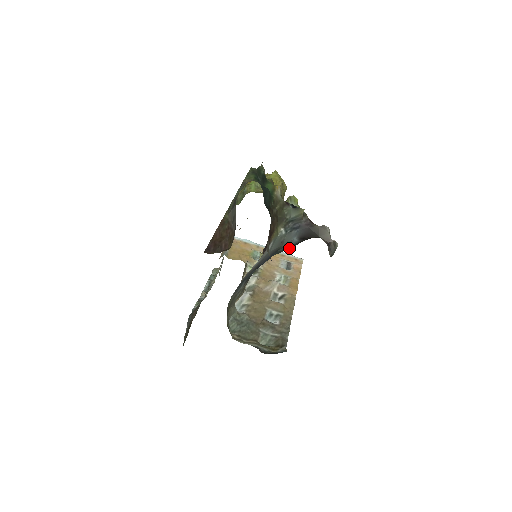
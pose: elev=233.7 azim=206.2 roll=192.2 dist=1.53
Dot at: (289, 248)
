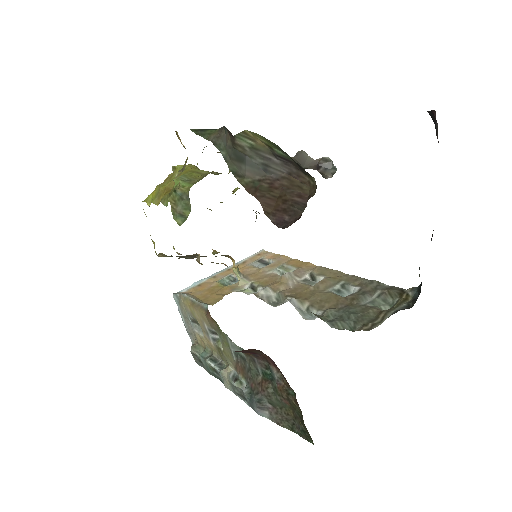
Dot at: occluded
